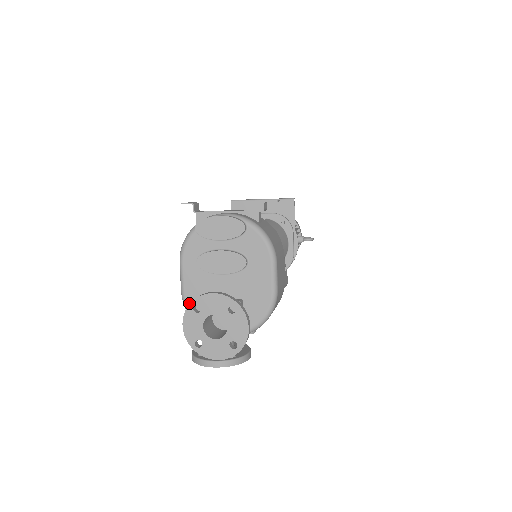
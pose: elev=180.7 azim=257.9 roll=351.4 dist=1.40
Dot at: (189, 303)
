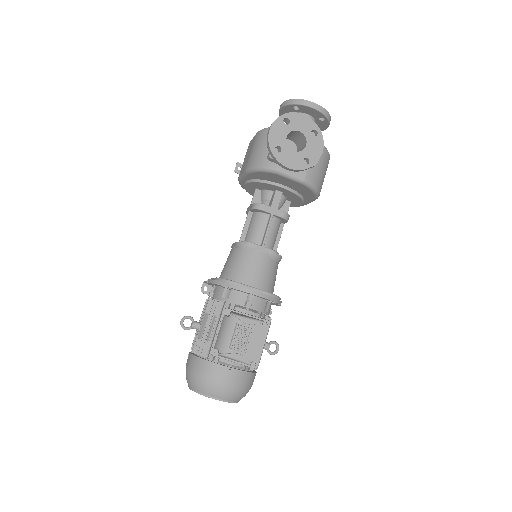
Dot at: occluded
